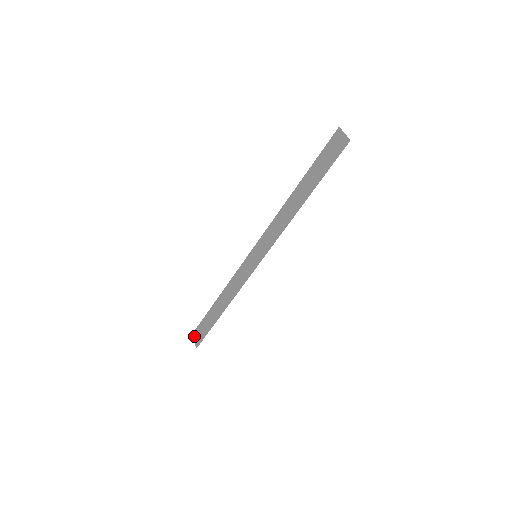
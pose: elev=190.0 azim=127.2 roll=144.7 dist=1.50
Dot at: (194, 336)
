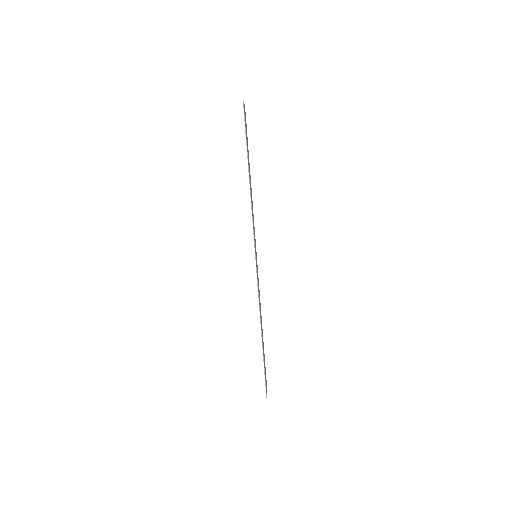
Dot at: occluded
